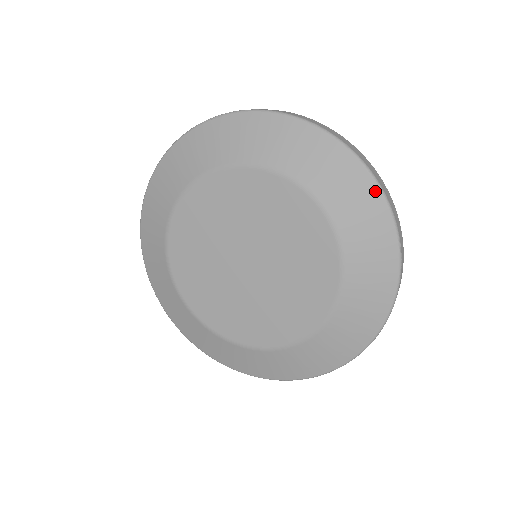
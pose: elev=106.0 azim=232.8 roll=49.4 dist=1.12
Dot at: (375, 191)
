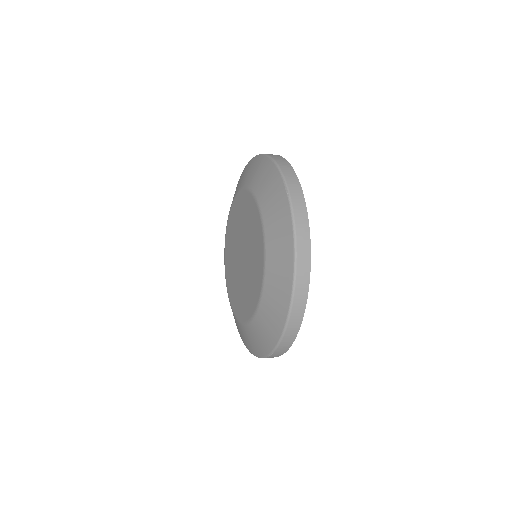
Dot at: (280, 331)
